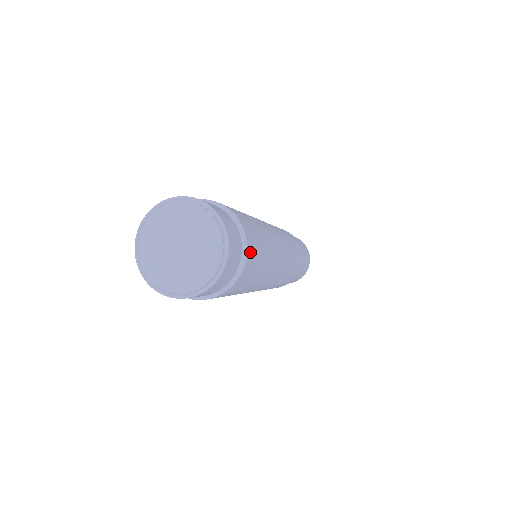
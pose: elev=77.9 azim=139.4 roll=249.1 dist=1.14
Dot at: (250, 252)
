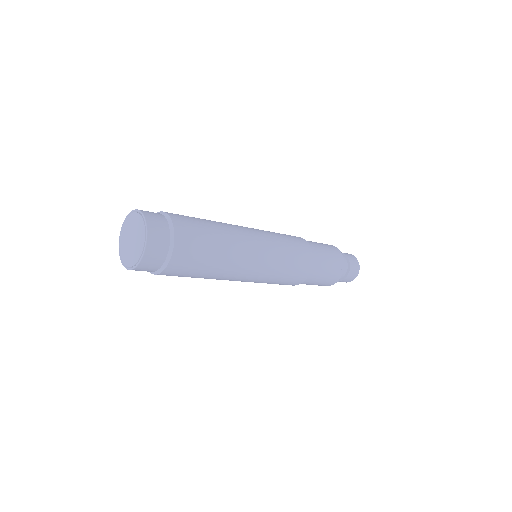
Dot at: (177, 221)
